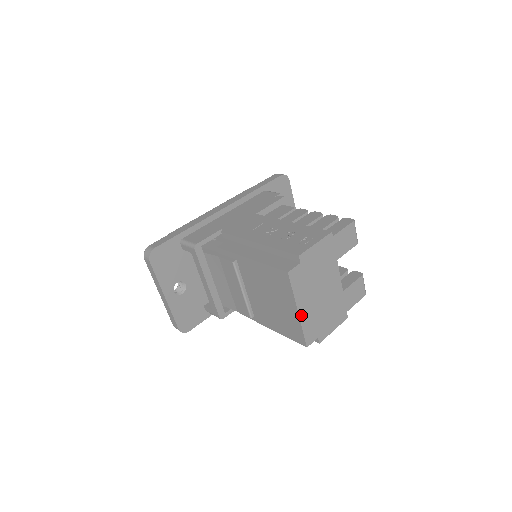
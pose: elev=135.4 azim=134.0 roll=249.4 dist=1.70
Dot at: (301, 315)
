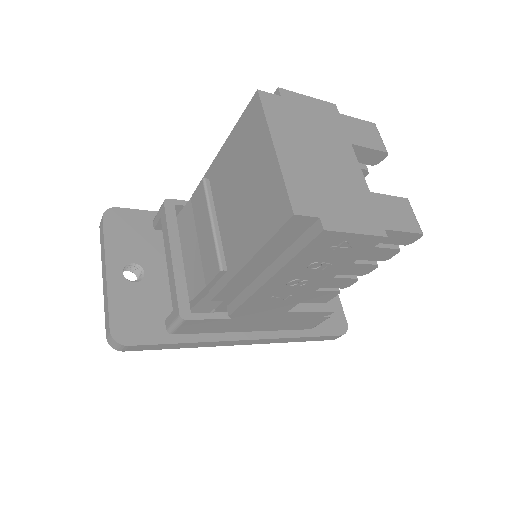
Dot at: (281, 157)
